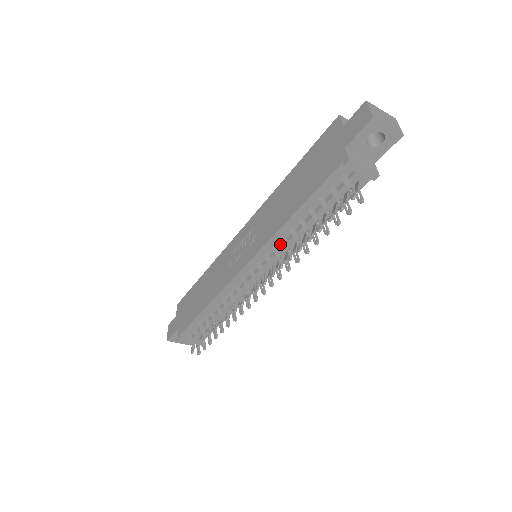
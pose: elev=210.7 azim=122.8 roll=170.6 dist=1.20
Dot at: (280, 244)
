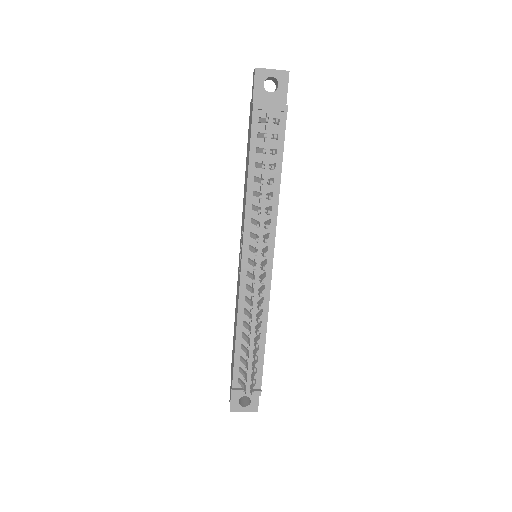
Dot at: (257, 218)
